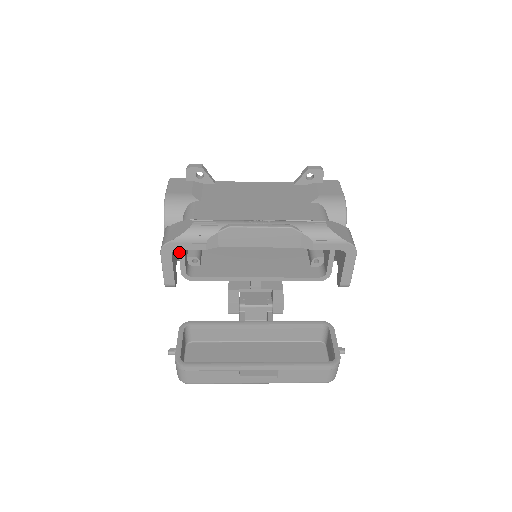
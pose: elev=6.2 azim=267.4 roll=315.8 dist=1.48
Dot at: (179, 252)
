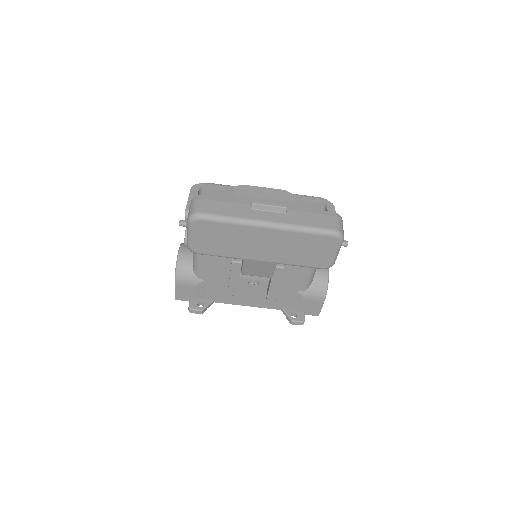
Dot at: occluded
